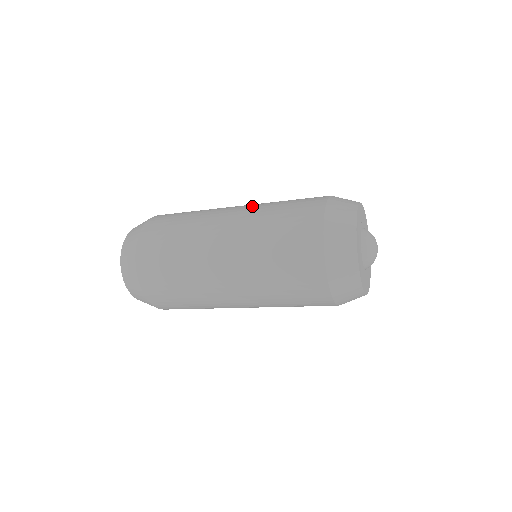
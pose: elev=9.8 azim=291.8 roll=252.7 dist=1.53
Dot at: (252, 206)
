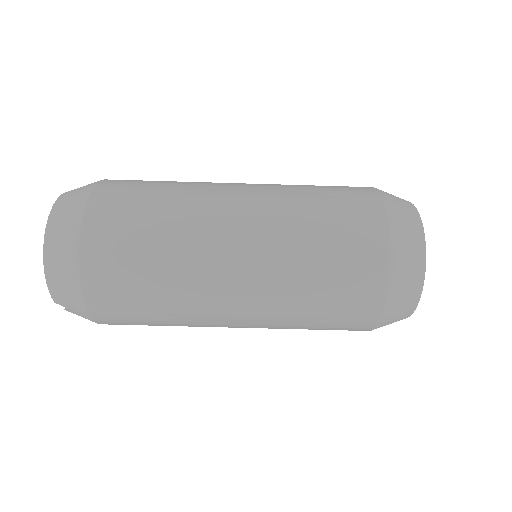
Dot at: occluded
